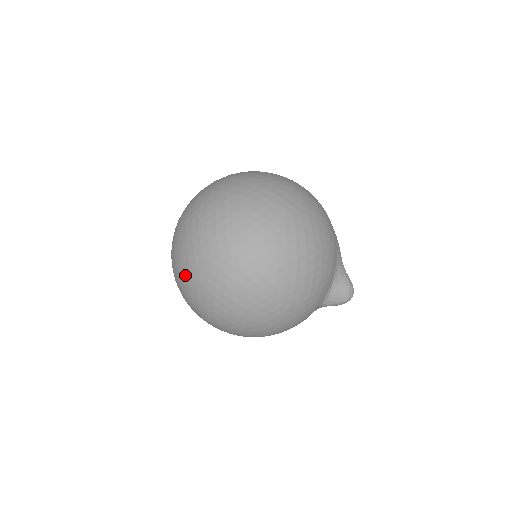
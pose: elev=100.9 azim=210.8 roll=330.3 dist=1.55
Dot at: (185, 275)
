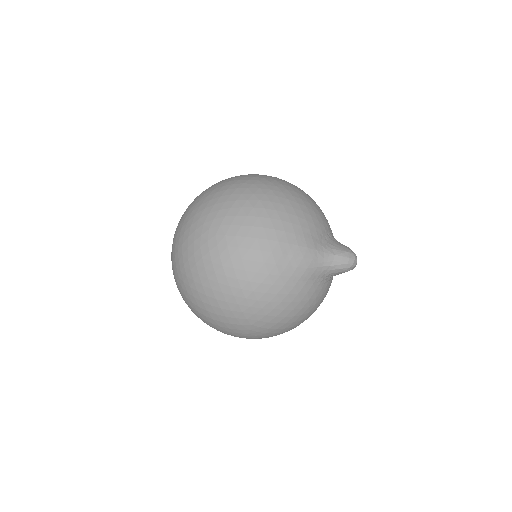
Dot at: occluded
